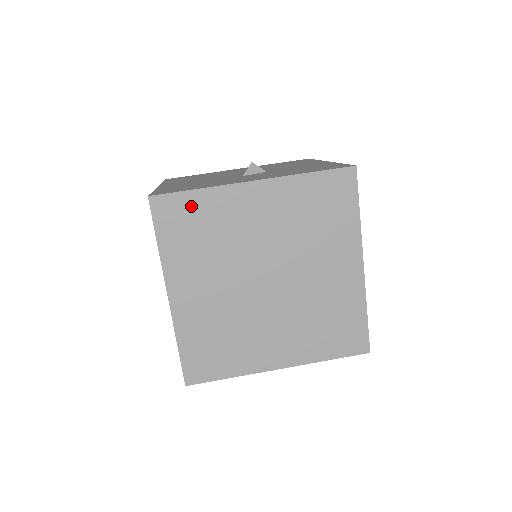
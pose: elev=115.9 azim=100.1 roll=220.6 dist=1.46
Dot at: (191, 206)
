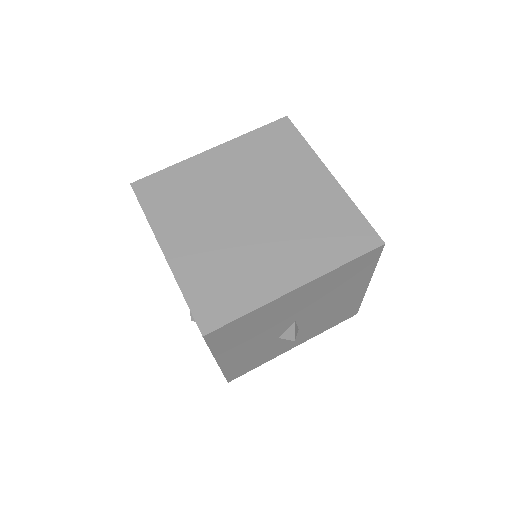
Dot at: (166, 179)
